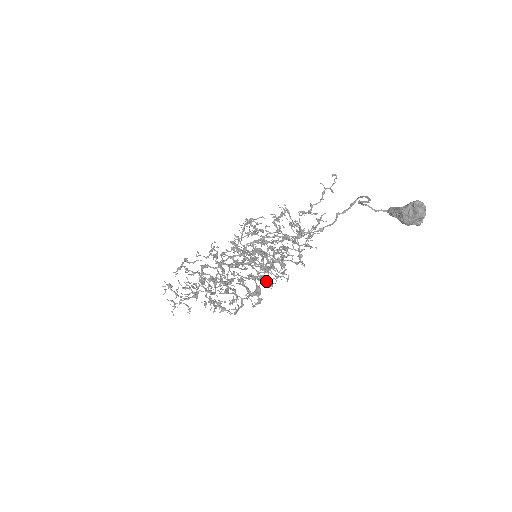
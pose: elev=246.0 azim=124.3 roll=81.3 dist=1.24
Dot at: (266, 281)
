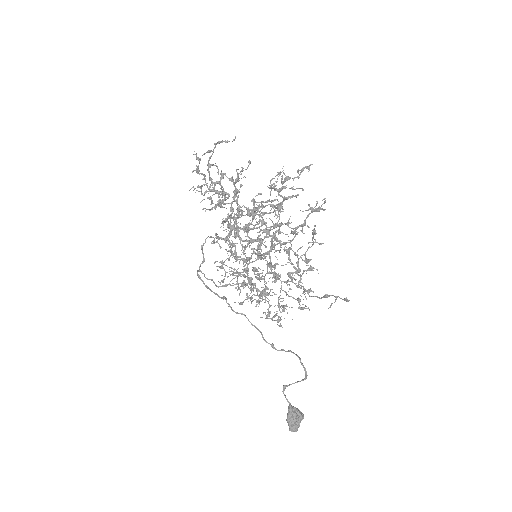
Dot at: (249, 288)
